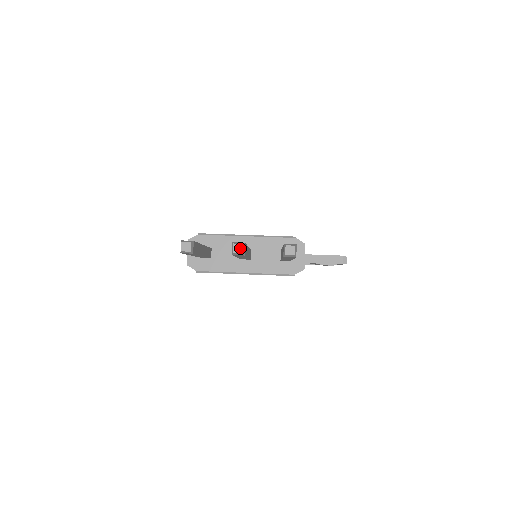
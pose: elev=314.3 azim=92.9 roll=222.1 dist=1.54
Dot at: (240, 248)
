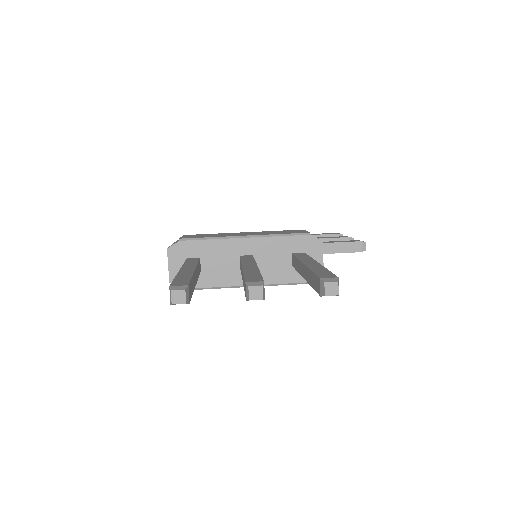
Dot at: (259, 292)
